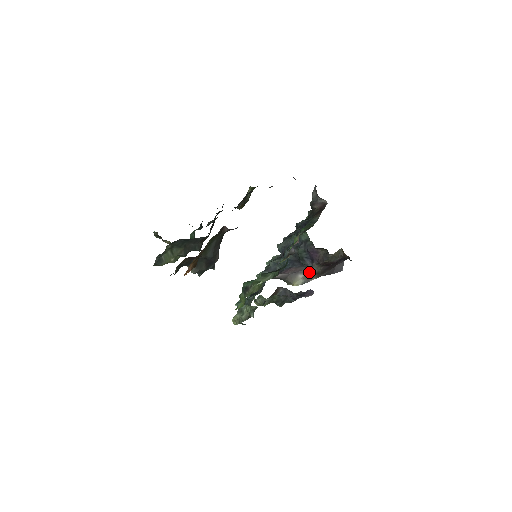
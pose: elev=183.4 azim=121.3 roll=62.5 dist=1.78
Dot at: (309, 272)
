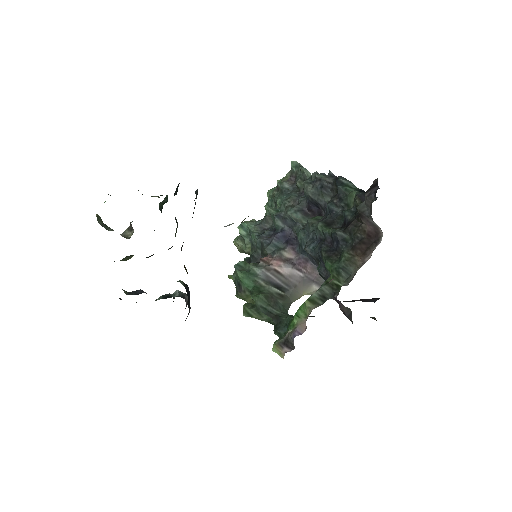
Dot at: occluded
